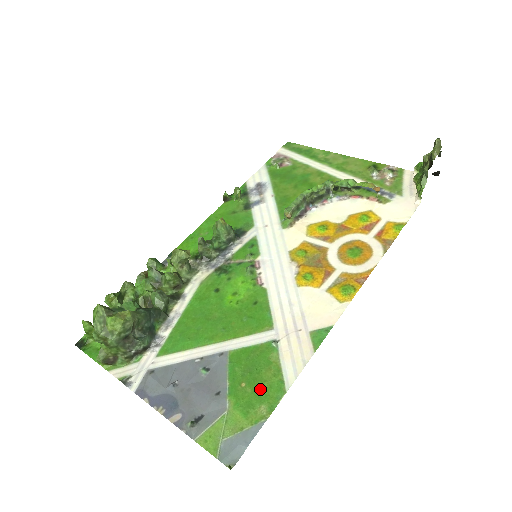
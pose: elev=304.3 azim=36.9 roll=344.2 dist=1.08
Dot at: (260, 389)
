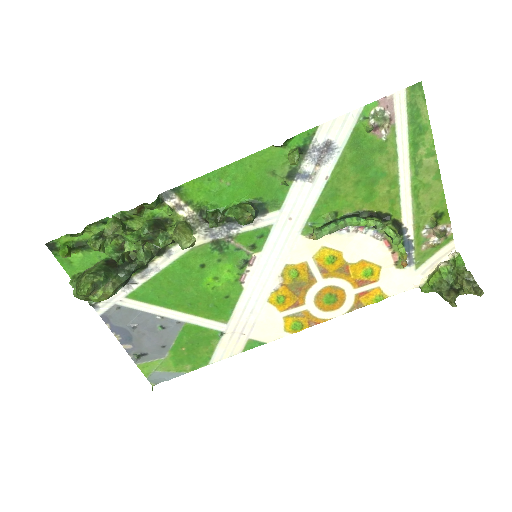
Dot at: (193, 356)
